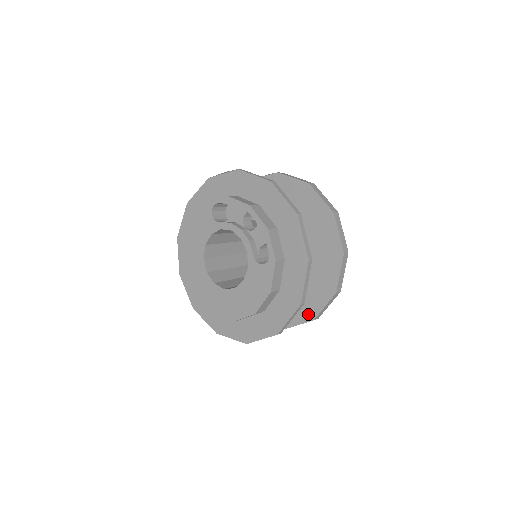
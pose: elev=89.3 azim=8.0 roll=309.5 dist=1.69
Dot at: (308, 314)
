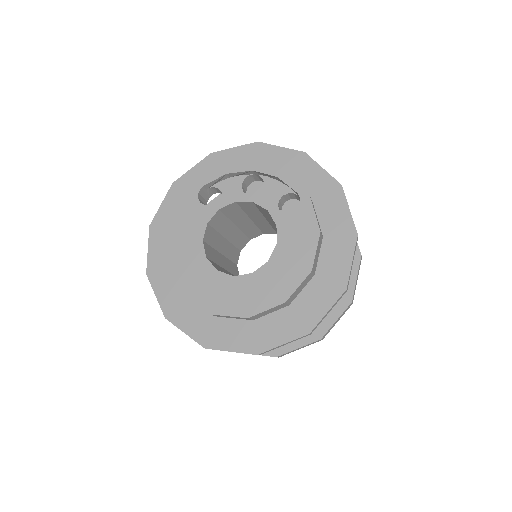
Dot at: (342, 300)
